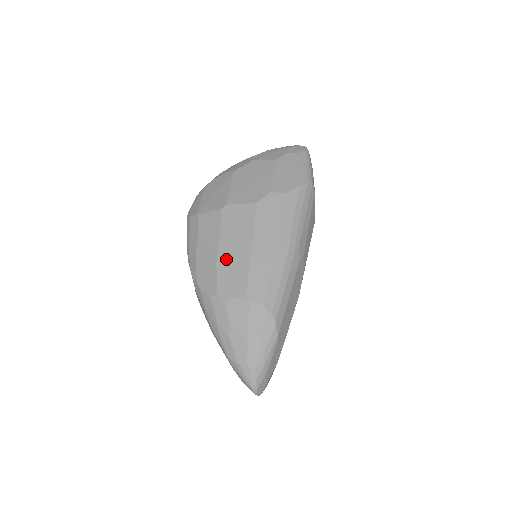
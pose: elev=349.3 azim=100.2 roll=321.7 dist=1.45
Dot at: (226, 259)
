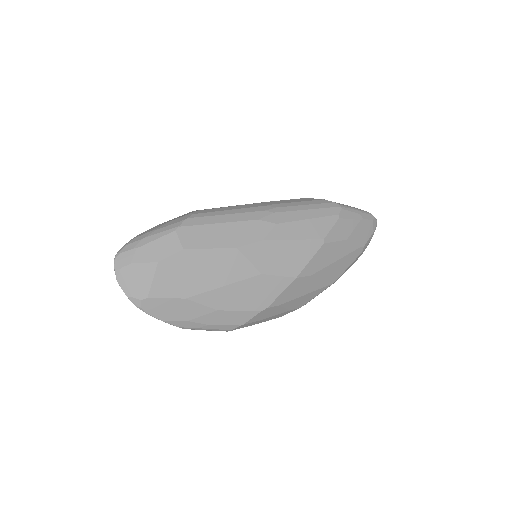
Dot at: occluded
